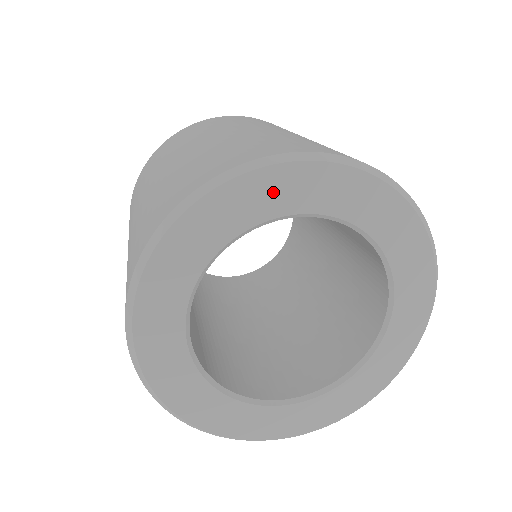
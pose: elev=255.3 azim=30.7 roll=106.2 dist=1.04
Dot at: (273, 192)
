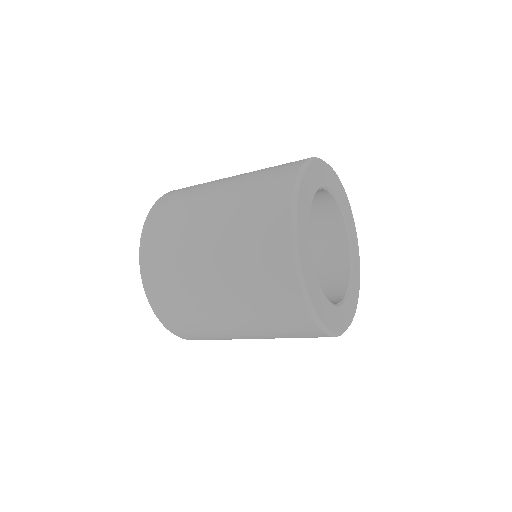
Dot at: (316, 175)
